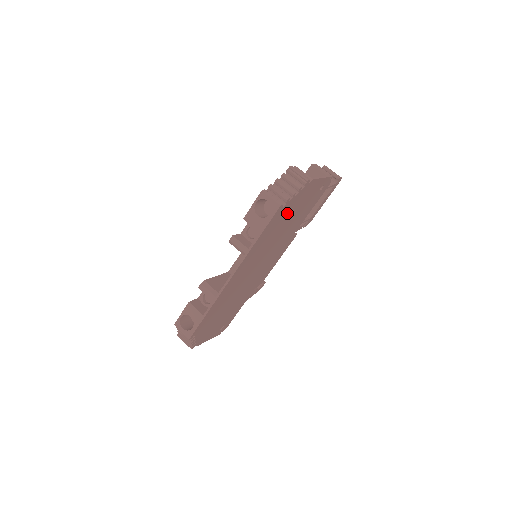
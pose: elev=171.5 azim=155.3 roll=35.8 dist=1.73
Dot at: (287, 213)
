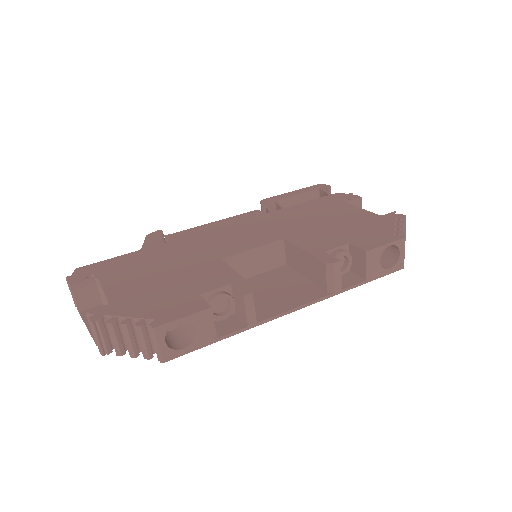
Dot at: occluded
